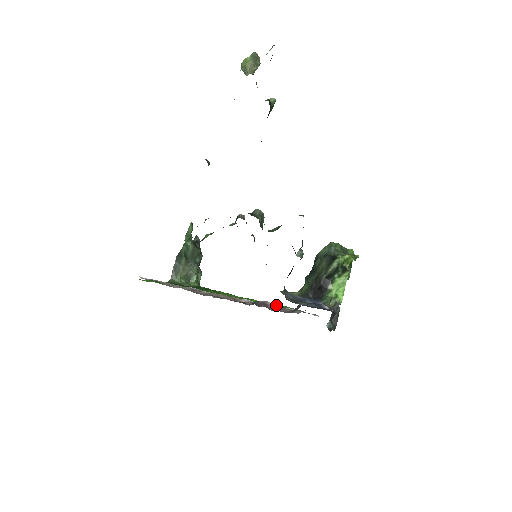
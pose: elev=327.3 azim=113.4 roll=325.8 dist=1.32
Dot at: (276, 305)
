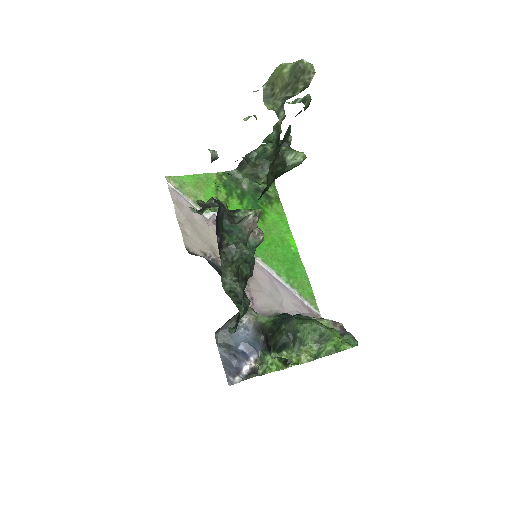
Dot at: (299, 274)
